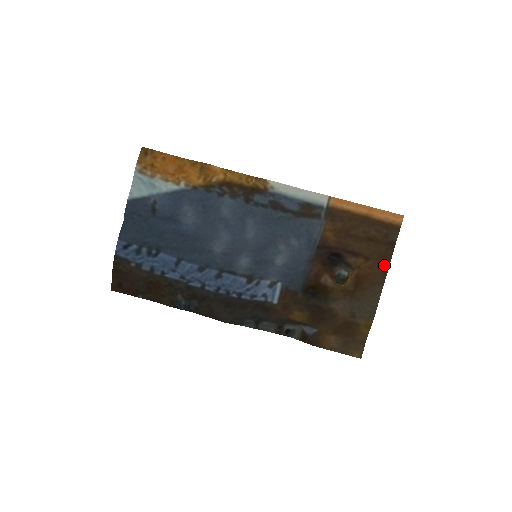
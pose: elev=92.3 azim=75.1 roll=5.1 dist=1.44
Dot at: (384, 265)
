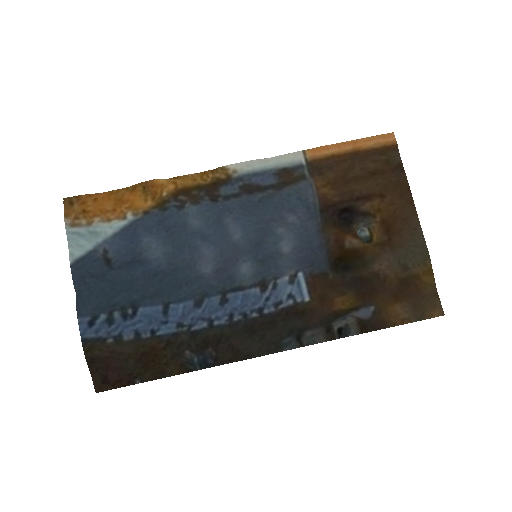
Dot at: (405, 193)
